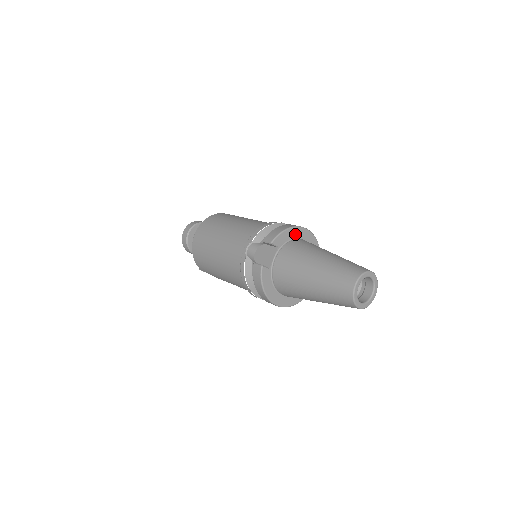
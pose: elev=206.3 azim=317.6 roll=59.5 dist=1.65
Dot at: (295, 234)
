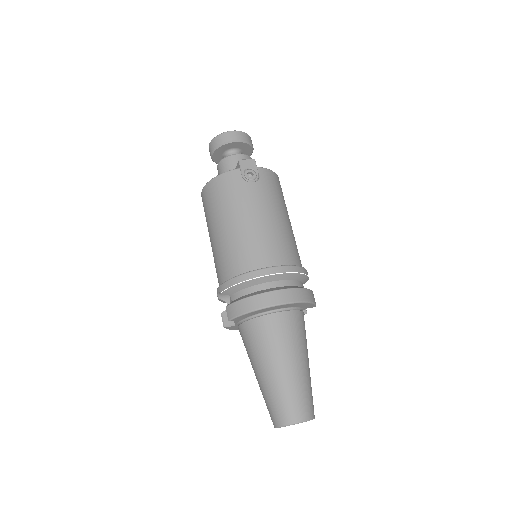
Dot at: (263, 311)
